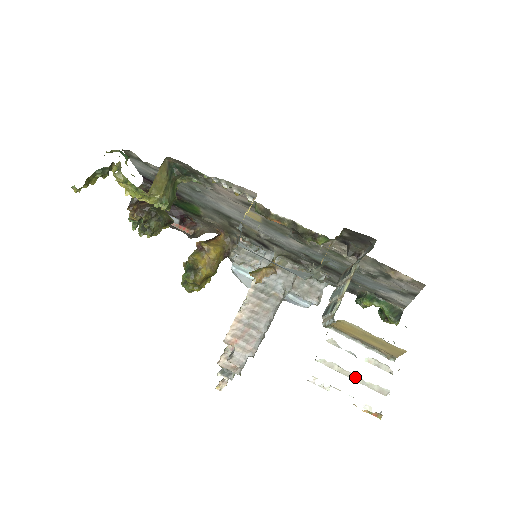
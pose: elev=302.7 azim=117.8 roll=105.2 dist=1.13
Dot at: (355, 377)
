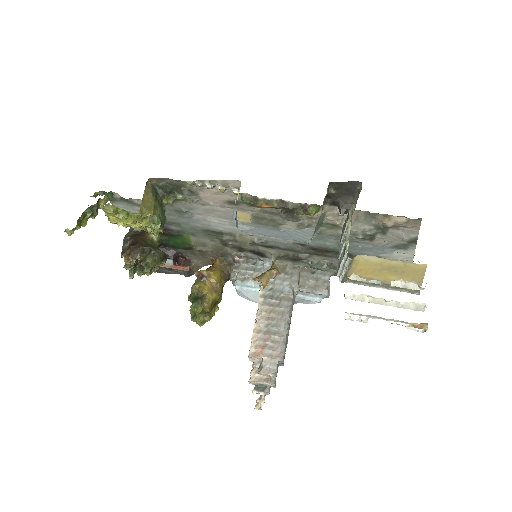
Dot at: (388, 302)
